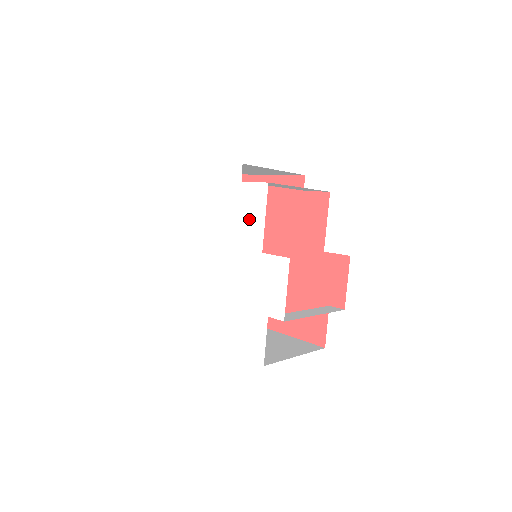
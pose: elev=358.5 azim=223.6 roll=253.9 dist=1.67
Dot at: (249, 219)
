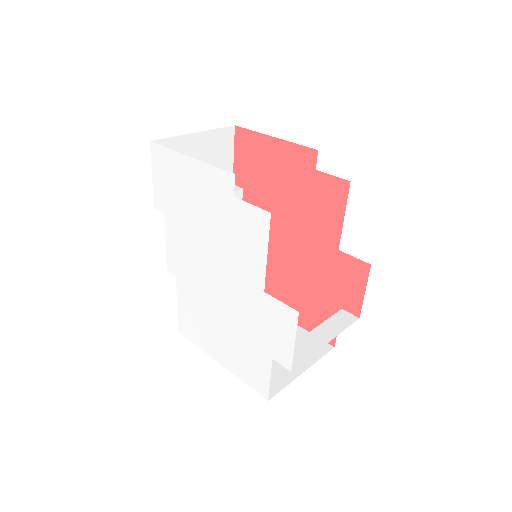
Dot at: (246, 247)
